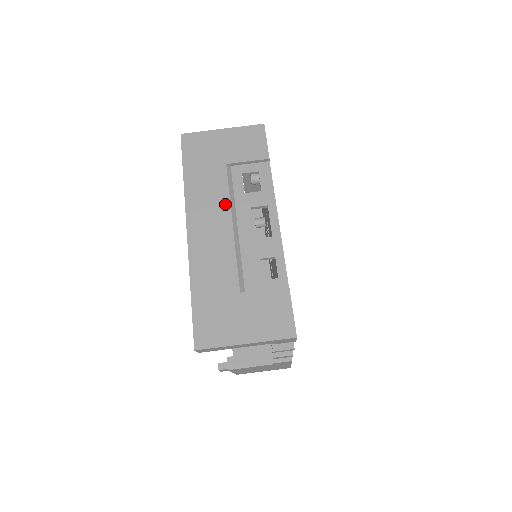
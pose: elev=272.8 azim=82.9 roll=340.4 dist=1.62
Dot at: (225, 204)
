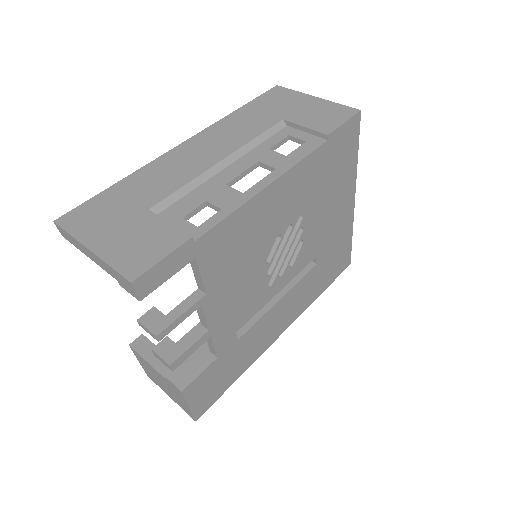
Dot at: (239, 143)
